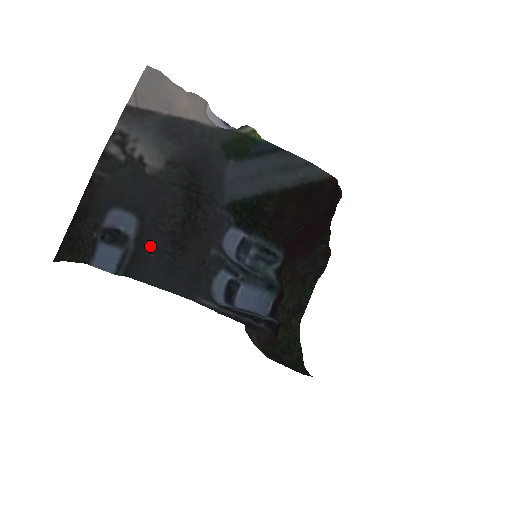
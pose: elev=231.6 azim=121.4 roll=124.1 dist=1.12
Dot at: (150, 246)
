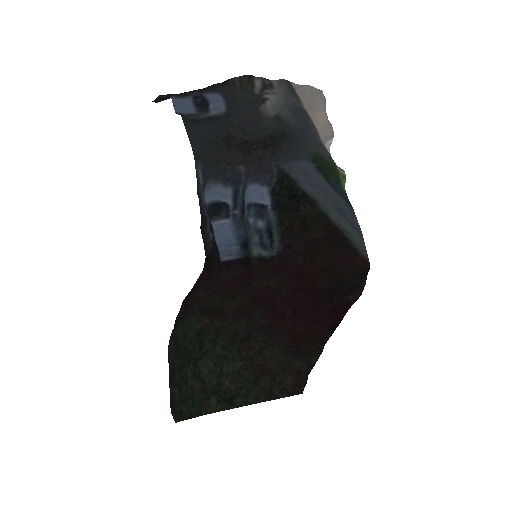
Dot at: (213, 125)
